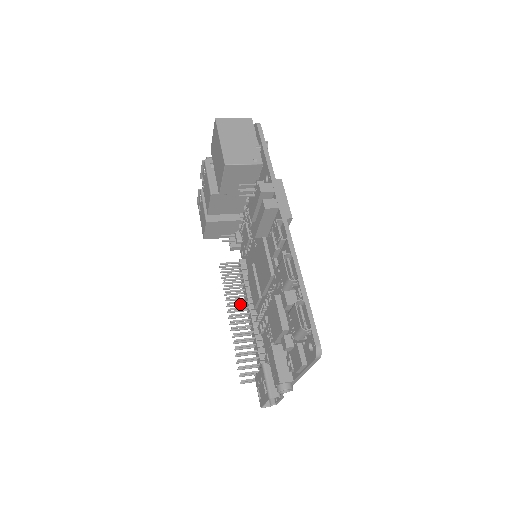
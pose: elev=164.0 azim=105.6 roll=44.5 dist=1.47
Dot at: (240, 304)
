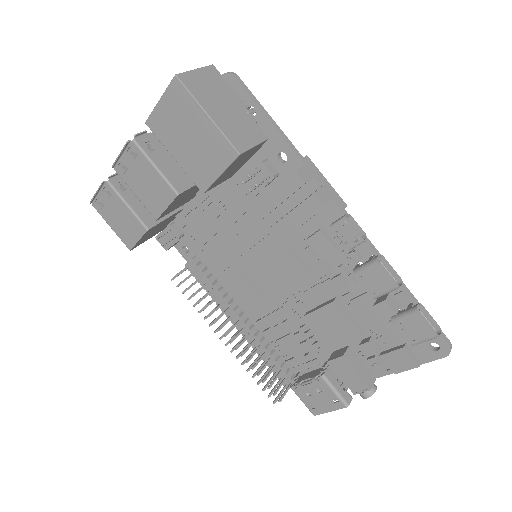
Dot at: occluded
